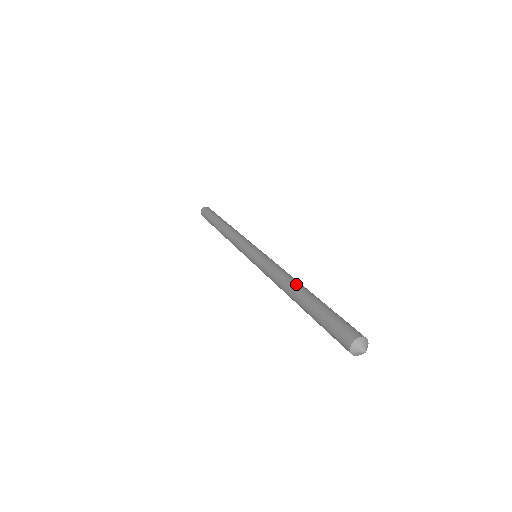
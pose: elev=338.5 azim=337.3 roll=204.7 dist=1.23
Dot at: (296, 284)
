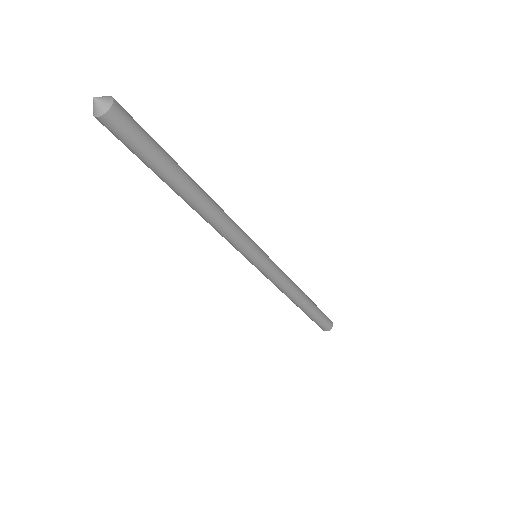
Dot at: occluded
